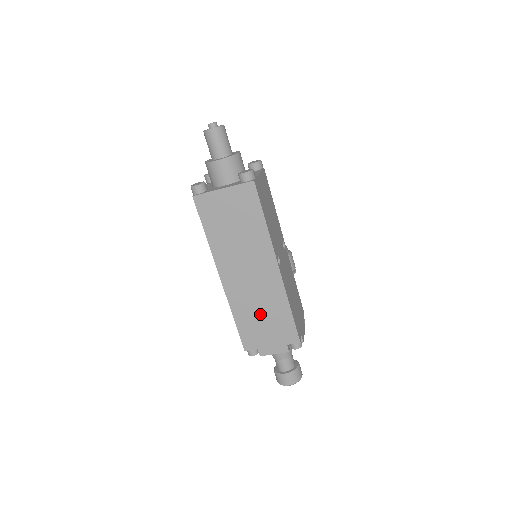
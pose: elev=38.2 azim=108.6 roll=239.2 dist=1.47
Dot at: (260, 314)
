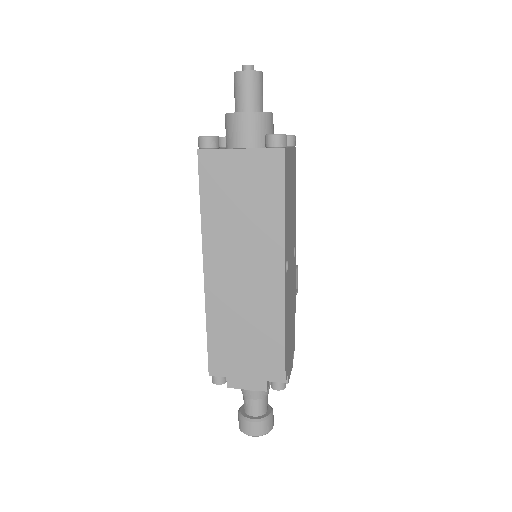
Dot at: (243, 331)
